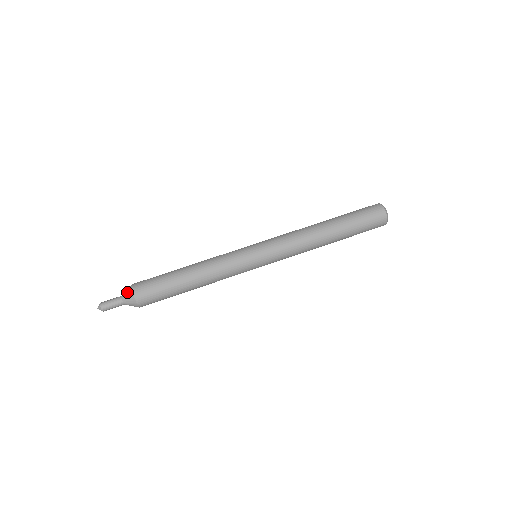
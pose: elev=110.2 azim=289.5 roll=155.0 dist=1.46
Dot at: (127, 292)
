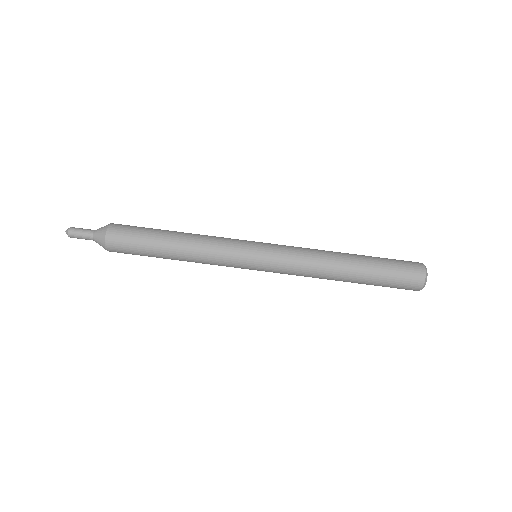
Dot at: (99, 238)
